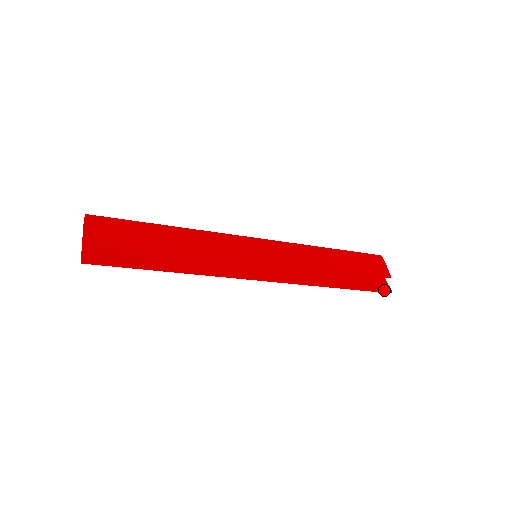
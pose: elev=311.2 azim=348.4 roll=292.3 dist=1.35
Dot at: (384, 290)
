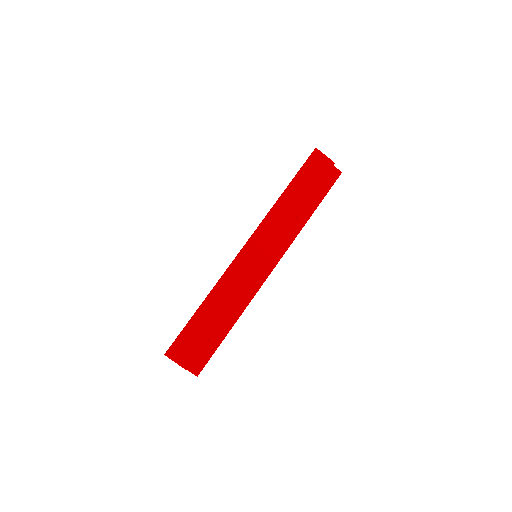
Dot at: (337, 178)
